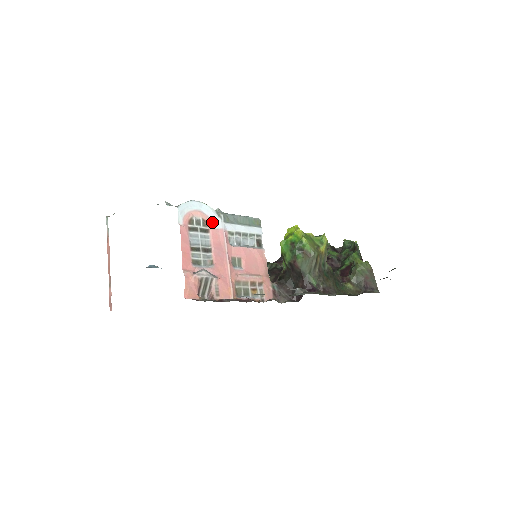
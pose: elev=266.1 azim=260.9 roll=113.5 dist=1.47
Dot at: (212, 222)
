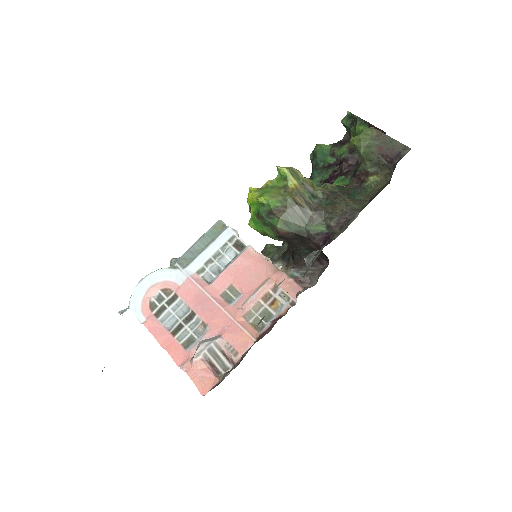
Dot at: (173, 282)
